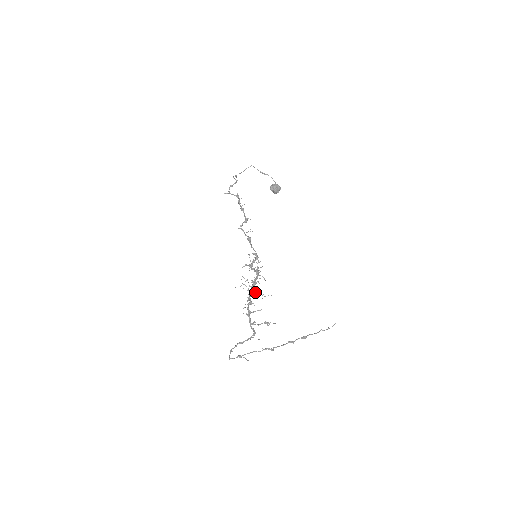
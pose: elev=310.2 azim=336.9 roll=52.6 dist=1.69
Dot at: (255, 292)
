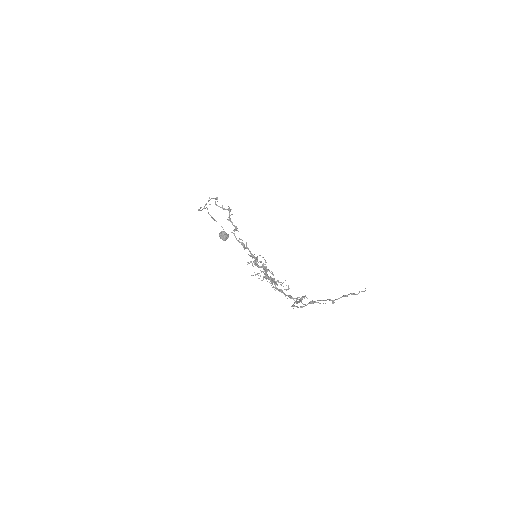
Dot at: (273, 279)
